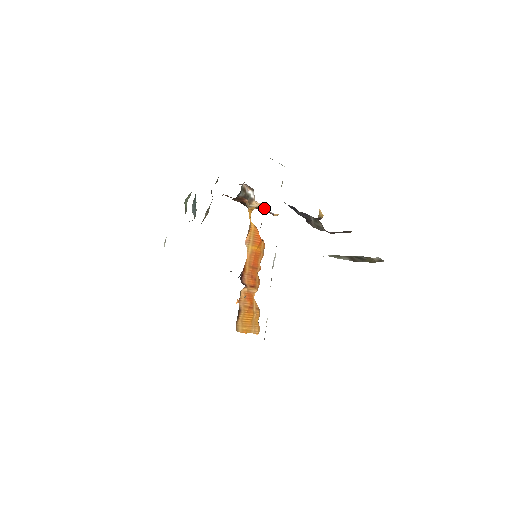
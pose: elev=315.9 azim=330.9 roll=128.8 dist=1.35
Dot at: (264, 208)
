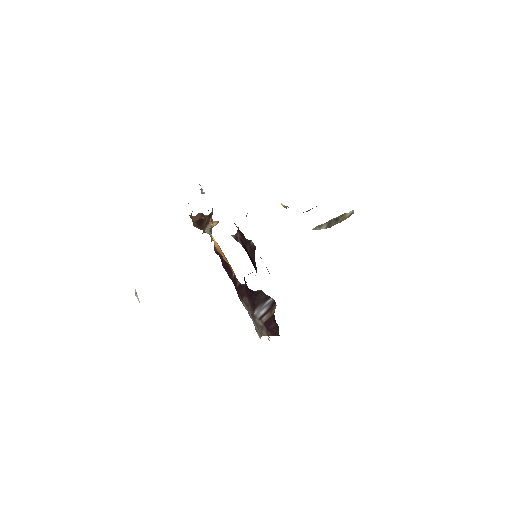
Dot at: (211, 231)
